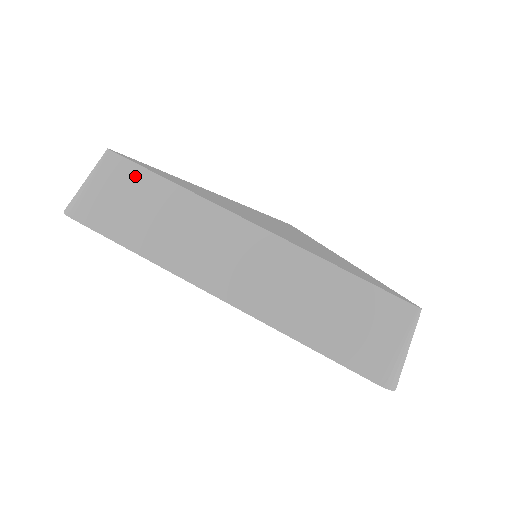
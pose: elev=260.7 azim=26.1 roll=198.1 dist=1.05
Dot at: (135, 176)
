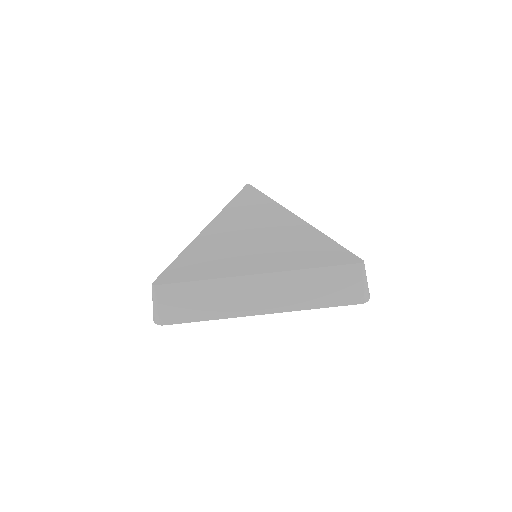
Dot at: (179, 289)
